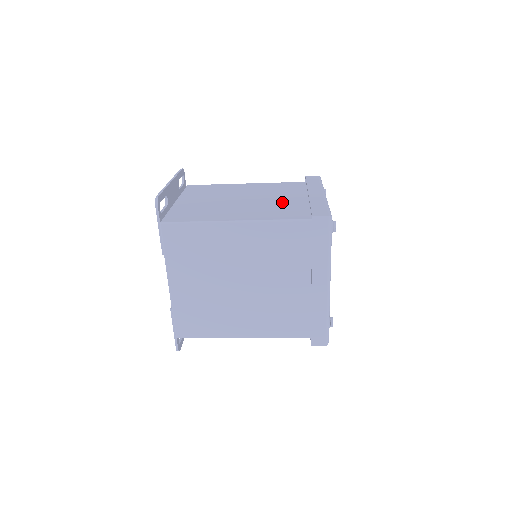
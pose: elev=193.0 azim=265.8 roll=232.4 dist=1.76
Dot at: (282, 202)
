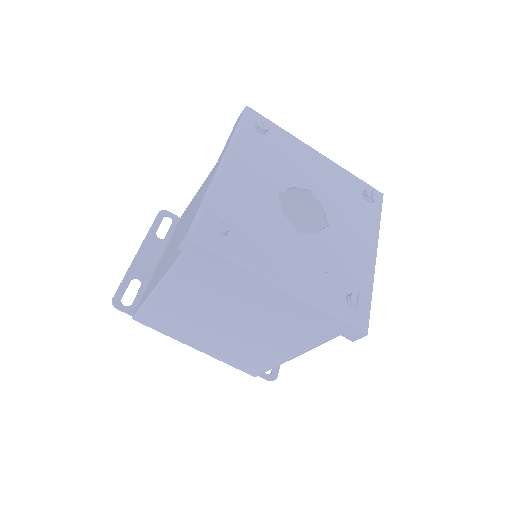
Dot at: occluded
